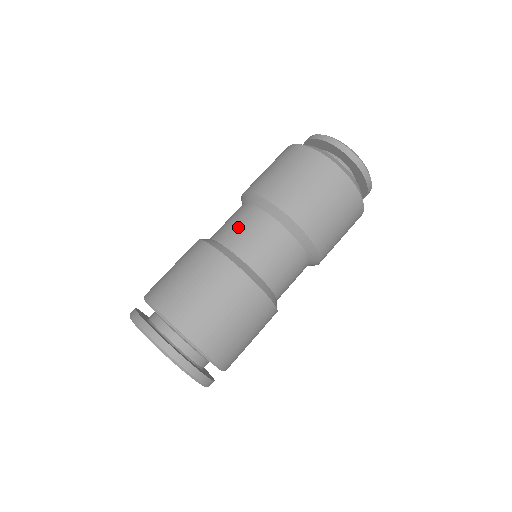
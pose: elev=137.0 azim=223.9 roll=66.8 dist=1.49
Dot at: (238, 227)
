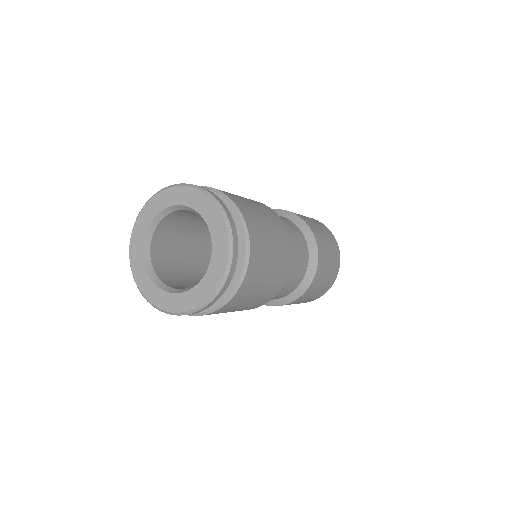
Dot at: occluded
